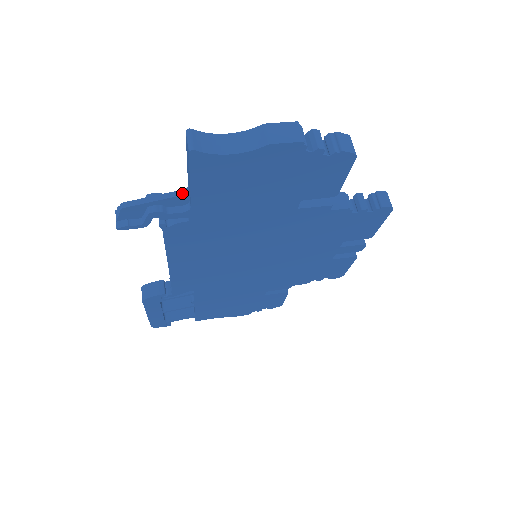
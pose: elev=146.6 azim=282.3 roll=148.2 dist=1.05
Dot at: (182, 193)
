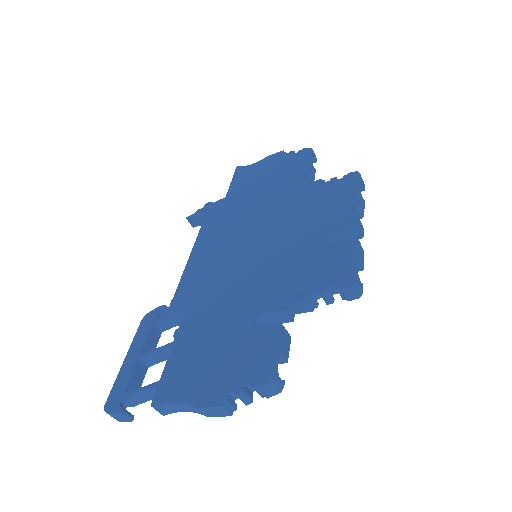
Dot at: occluded
